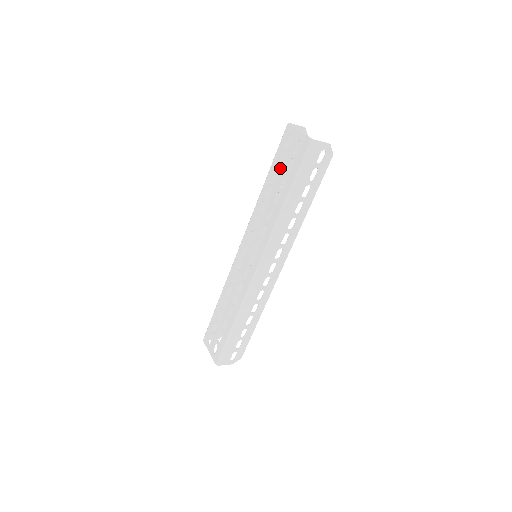
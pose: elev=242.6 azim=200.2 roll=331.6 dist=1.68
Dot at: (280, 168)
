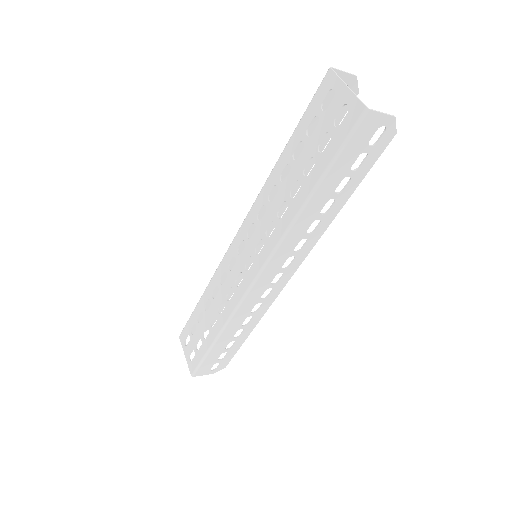
Dot at: (307, 141)
